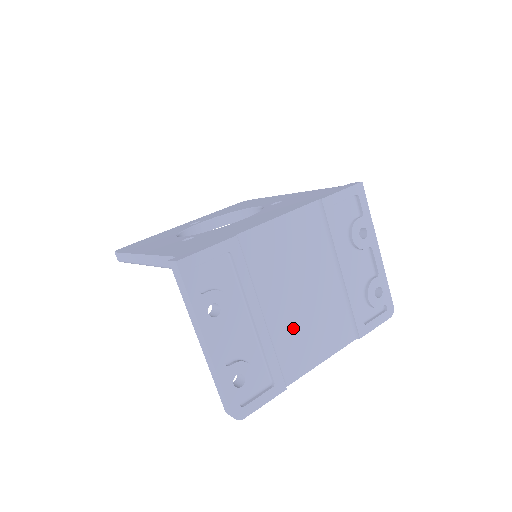
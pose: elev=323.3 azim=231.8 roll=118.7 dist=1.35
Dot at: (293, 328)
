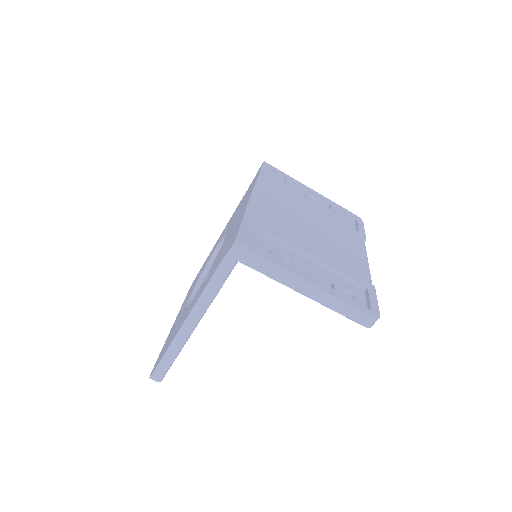
Dot at: (332, 252)
